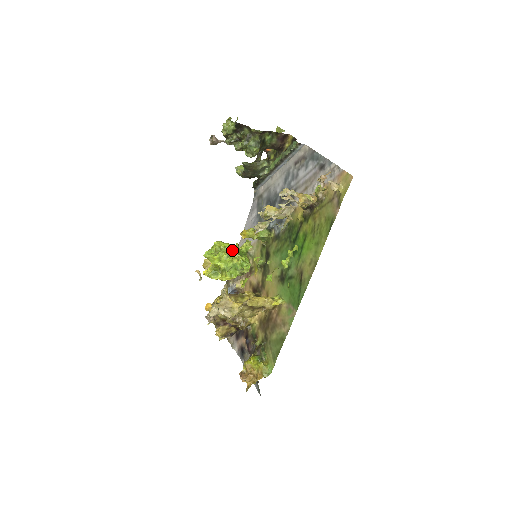
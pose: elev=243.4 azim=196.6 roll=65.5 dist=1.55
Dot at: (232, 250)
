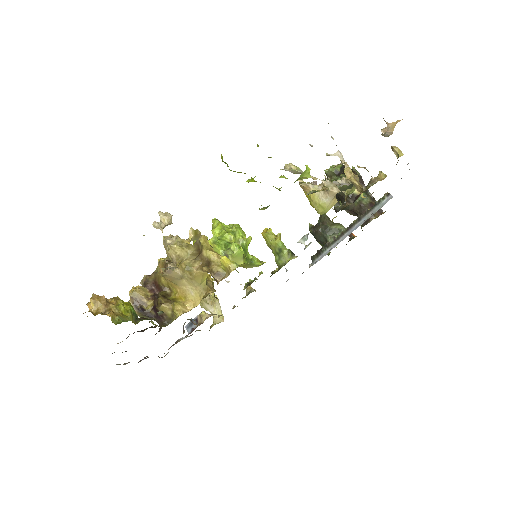
Dot at: (241, 235)
